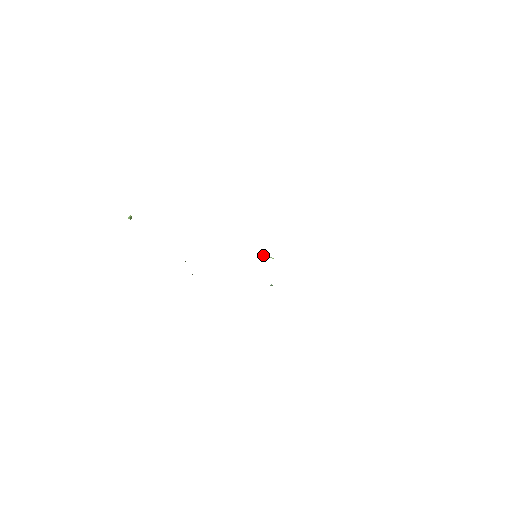
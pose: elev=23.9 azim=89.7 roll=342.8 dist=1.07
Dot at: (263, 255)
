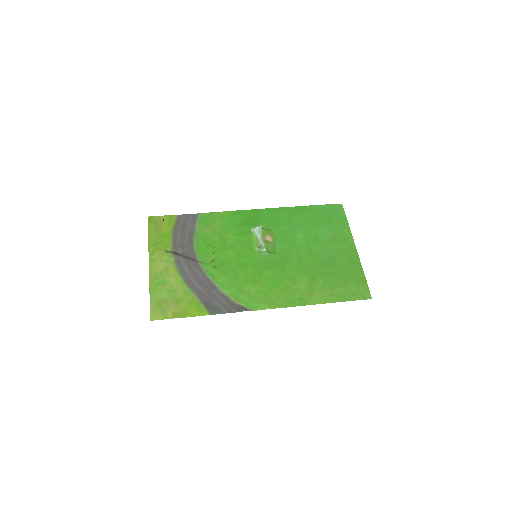
Dot at: (260, 249)
